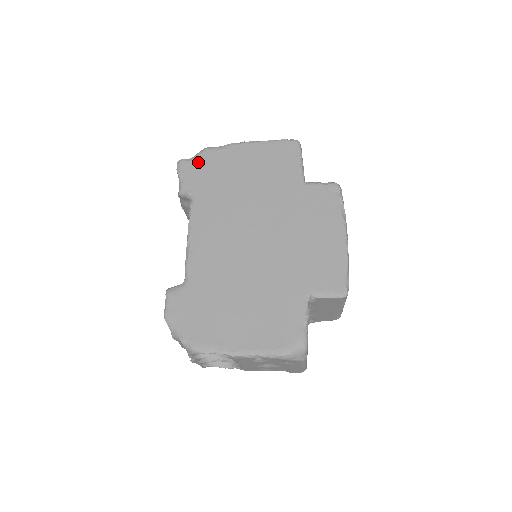
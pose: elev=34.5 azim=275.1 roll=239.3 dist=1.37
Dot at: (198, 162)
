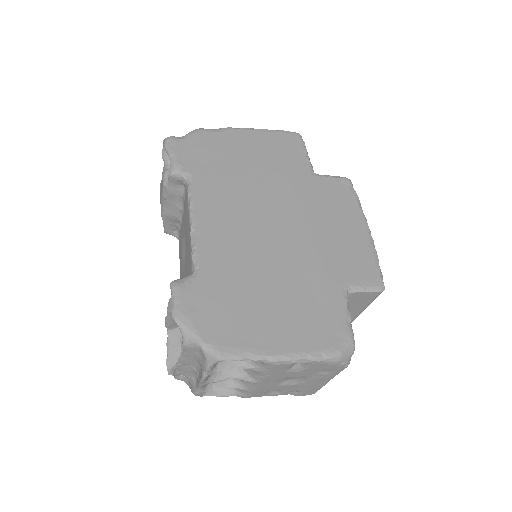
Dot at: (192, 141)
